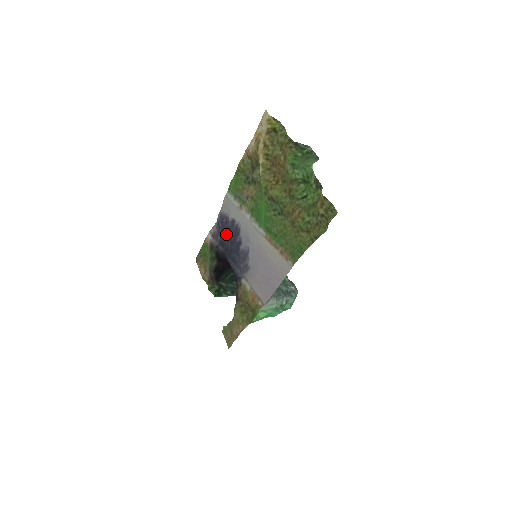
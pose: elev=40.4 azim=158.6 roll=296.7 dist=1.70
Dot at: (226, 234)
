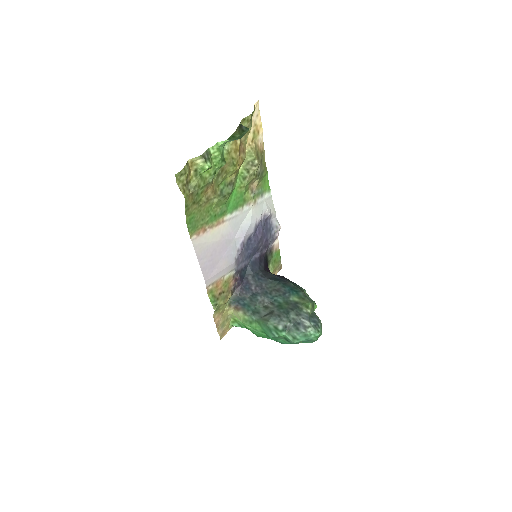
Dot at: (265, 235)
